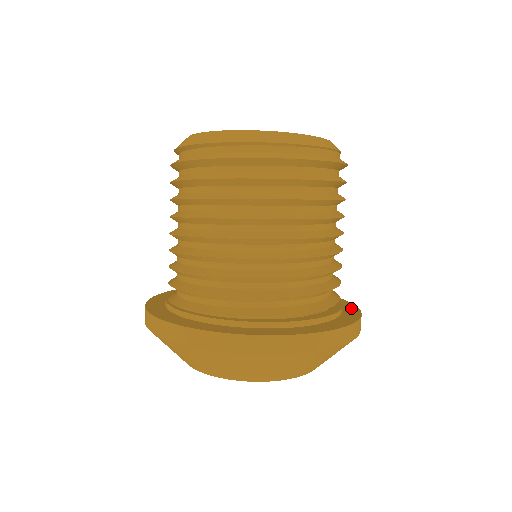
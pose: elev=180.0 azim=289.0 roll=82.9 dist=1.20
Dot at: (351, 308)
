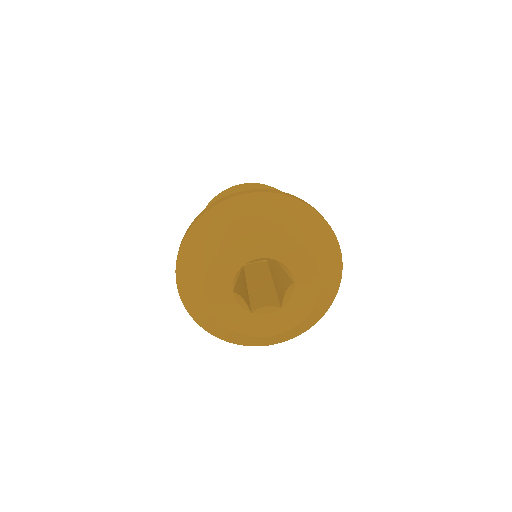
Dot at: occluded
